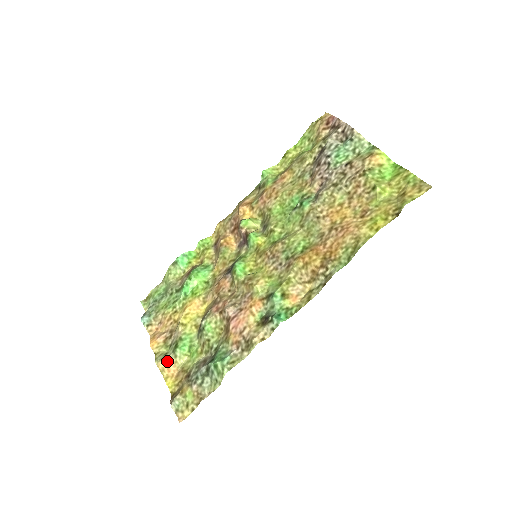
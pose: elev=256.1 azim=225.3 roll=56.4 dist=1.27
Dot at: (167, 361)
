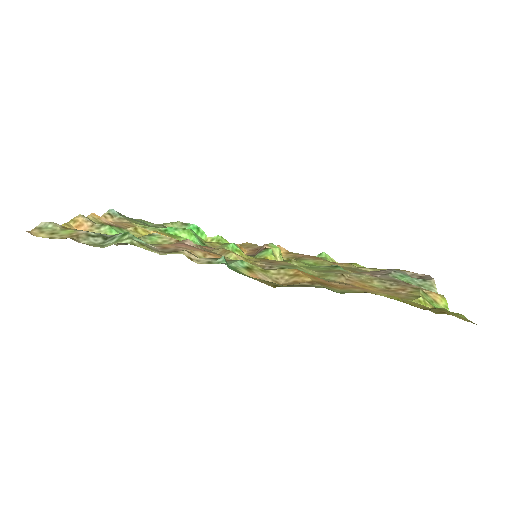
Dot at: (88, 222)
